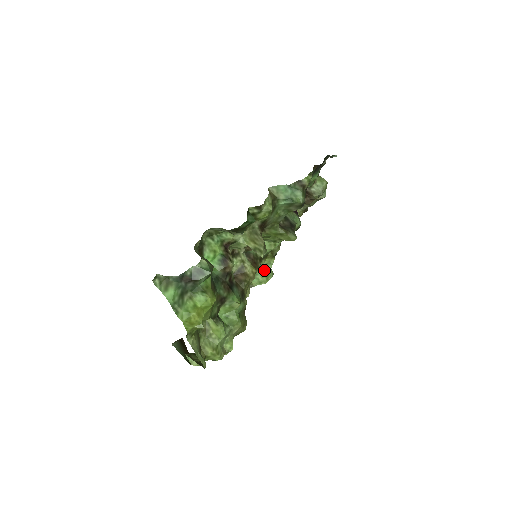
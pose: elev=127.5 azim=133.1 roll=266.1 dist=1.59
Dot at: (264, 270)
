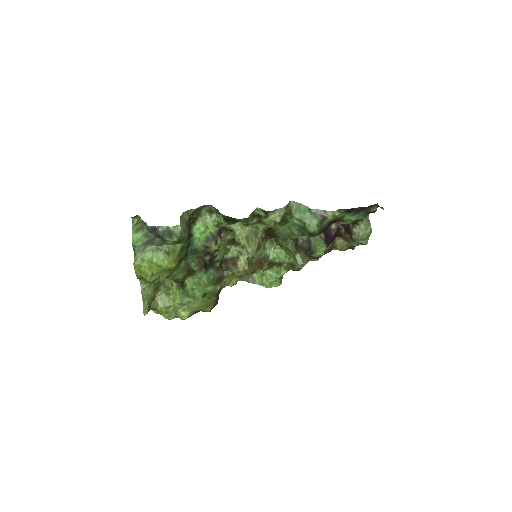
Dot at: (272, 275)
